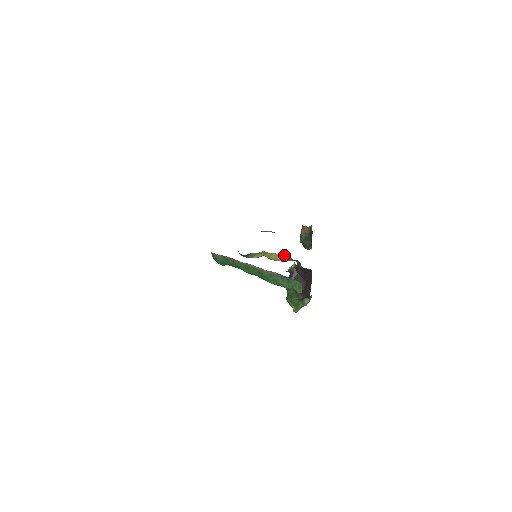
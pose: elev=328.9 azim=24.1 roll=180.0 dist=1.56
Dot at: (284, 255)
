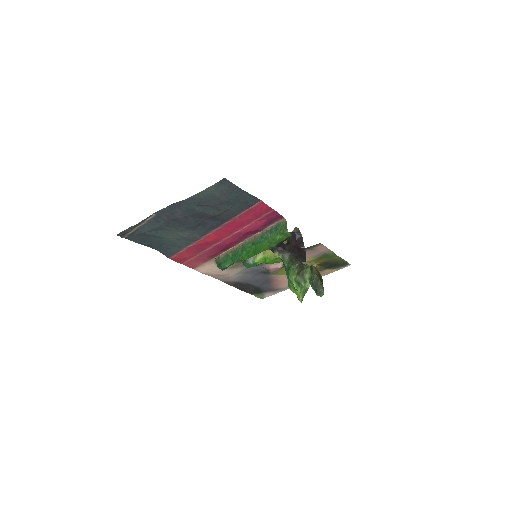
Dot at: occluded
